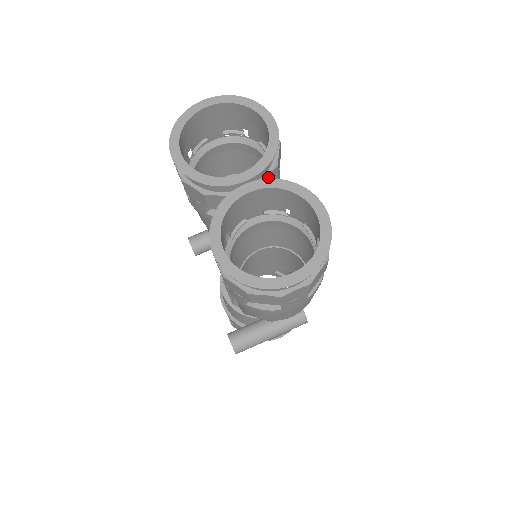
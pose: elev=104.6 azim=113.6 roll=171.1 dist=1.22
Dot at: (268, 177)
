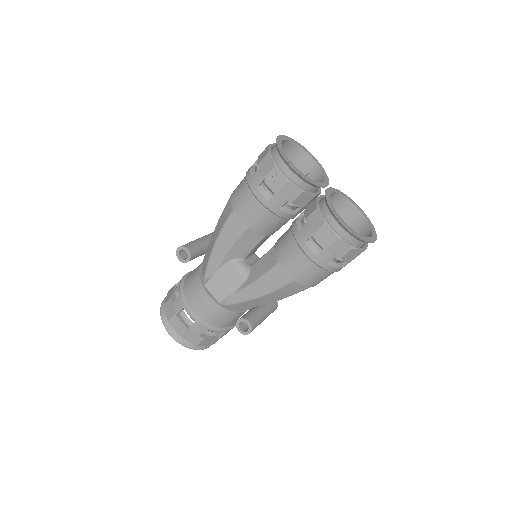
Dot at: occluded
